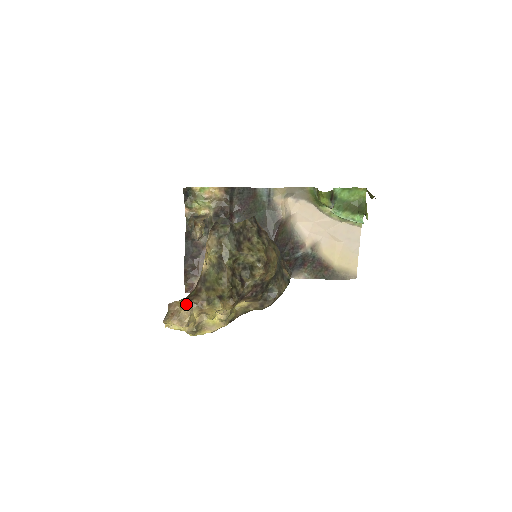
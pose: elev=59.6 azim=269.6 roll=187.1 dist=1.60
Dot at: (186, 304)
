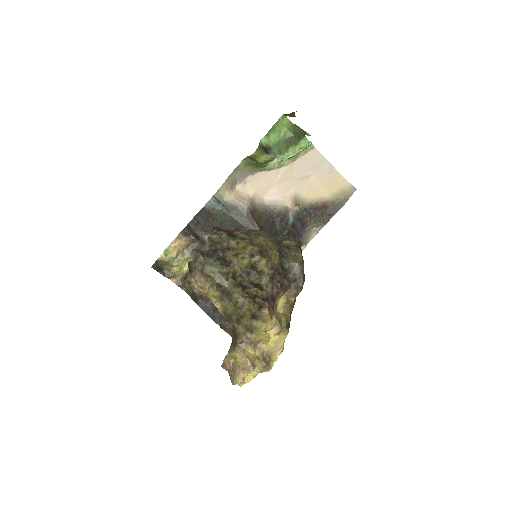
Dot at: (235, 351)
